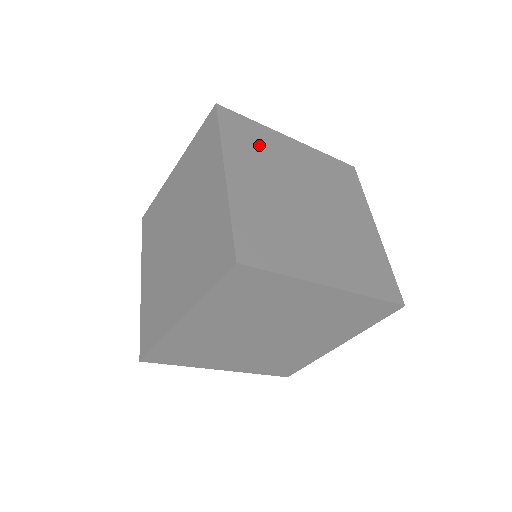
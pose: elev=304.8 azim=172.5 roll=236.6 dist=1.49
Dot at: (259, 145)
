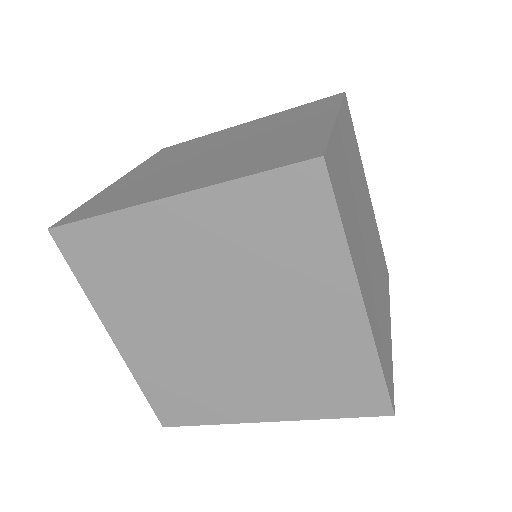
Dot at: (188, 147)
